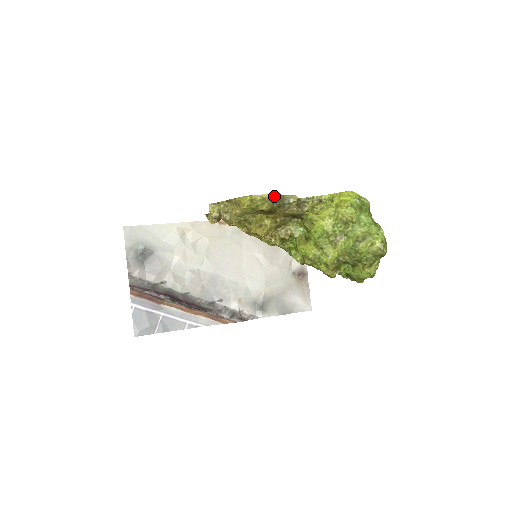
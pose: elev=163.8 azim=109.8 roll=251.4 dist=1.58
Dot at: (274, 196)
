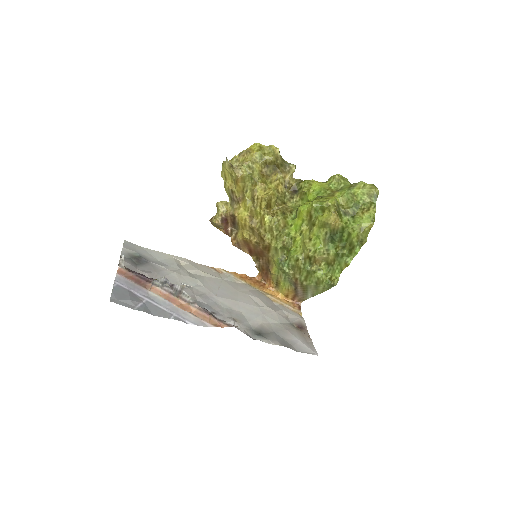
Dot at: (278, 151)
